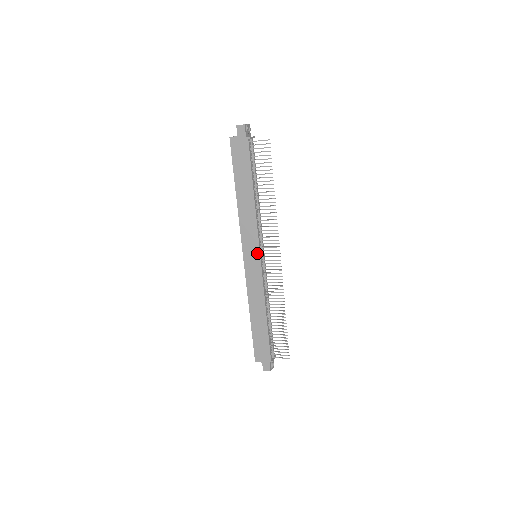
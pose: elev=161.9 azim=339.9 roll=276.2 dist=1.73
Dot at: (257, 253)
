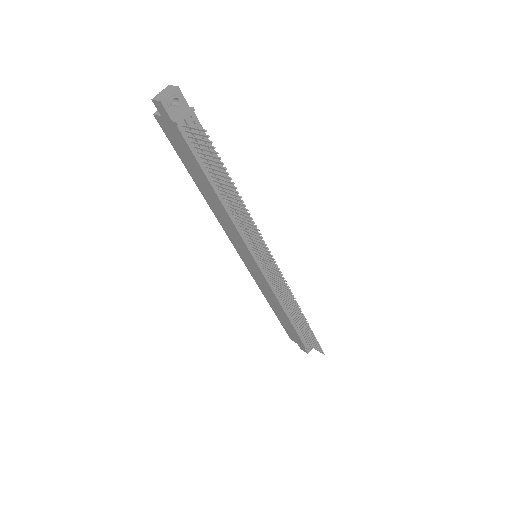
Dot at: (252, 259)
